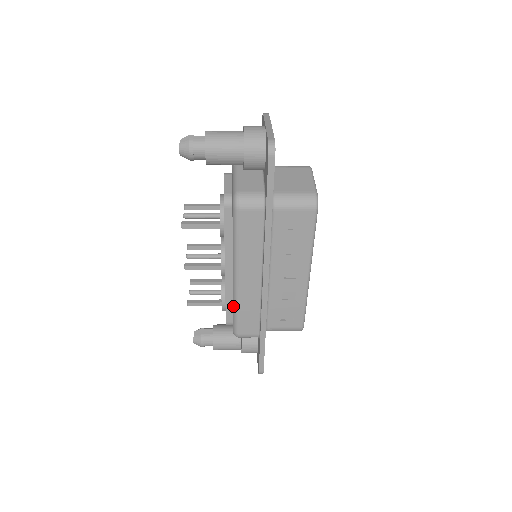
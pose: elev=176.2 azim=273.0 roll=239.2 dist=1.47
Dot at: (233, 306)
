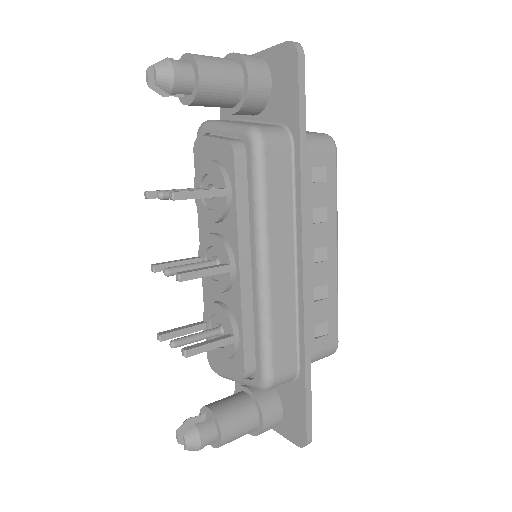
Dot at: (260, 327)
